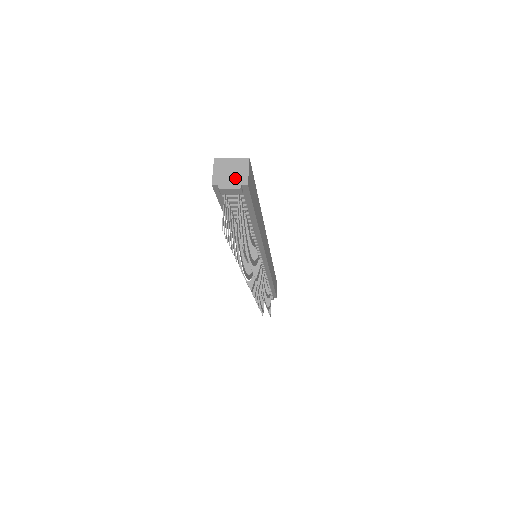
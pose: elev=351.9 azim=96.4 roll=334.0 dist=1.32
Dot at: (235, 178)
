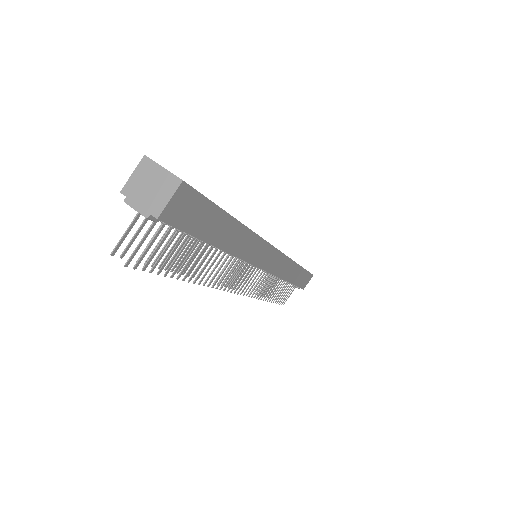
Dot at: (149, 199)
